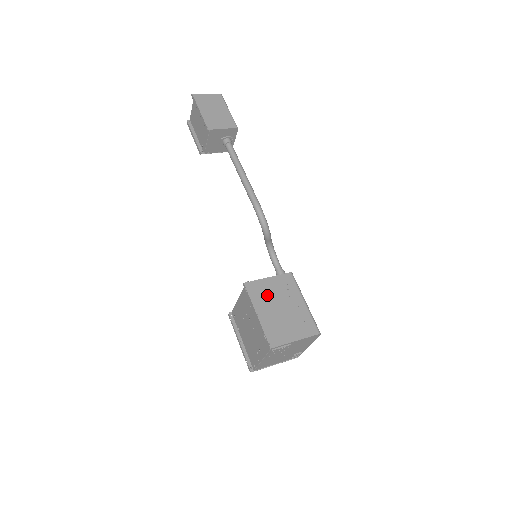
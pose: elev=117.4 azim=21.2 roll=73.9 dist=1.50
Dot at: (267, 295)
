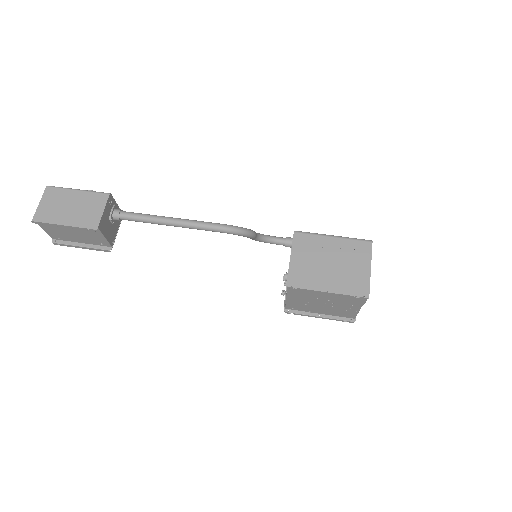
Dot at: (310, 270)
